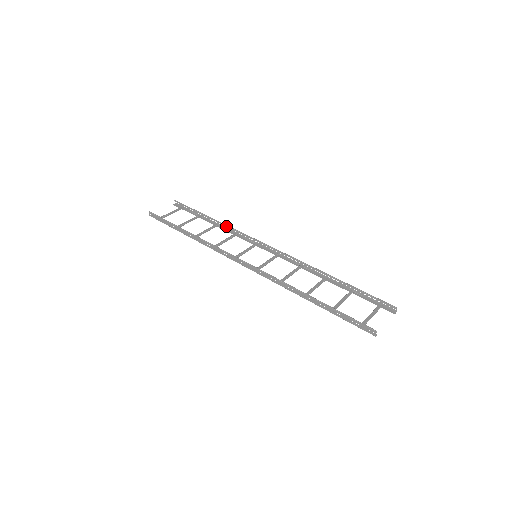
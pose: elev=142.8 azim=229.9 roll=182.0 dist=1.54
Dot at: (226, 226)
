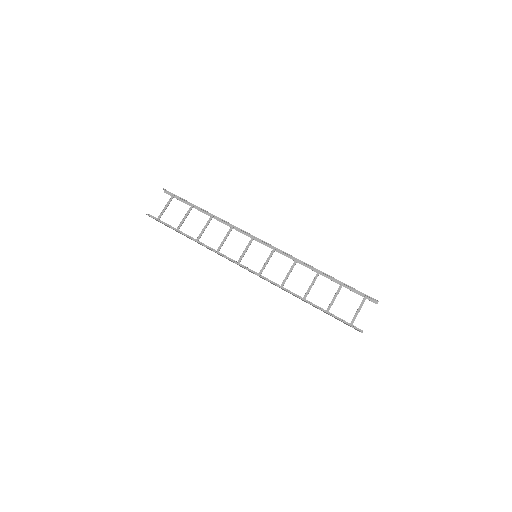
Dot at: (221, 219)
